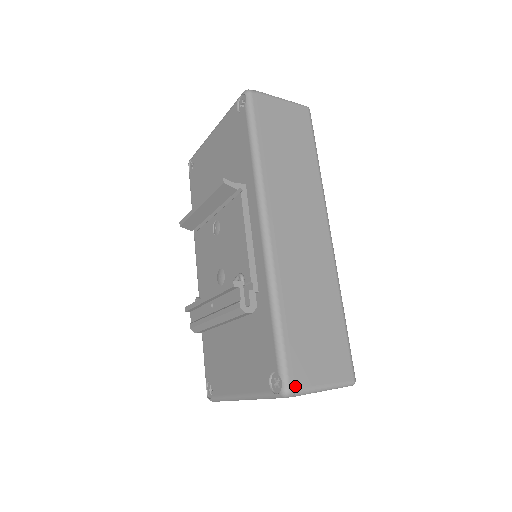
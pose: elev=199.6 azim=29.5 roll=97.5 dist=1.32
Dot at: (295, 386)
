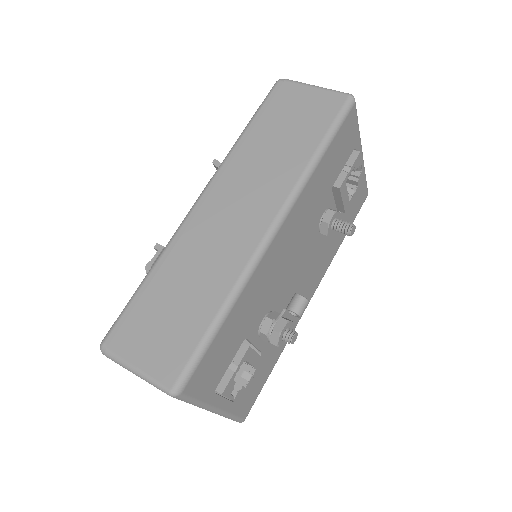
Dot at: (109, 345)
